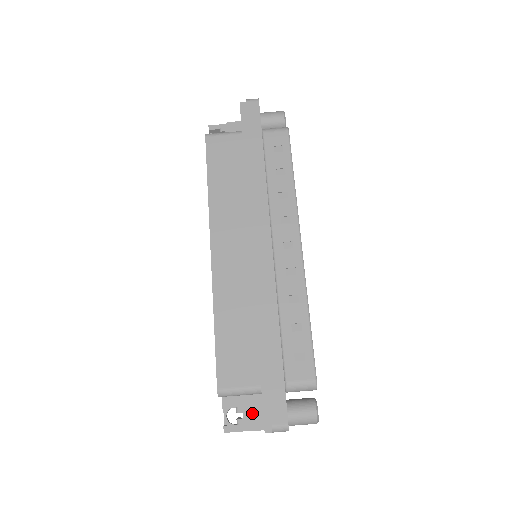
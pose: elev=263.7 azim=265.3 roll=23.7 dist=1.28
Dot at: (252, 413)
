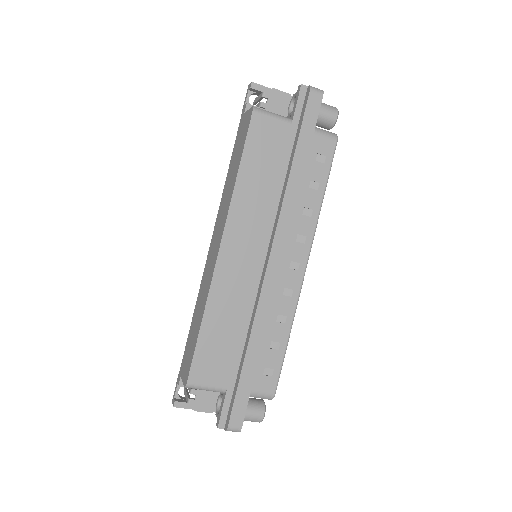
Dot at: (204, 397)
